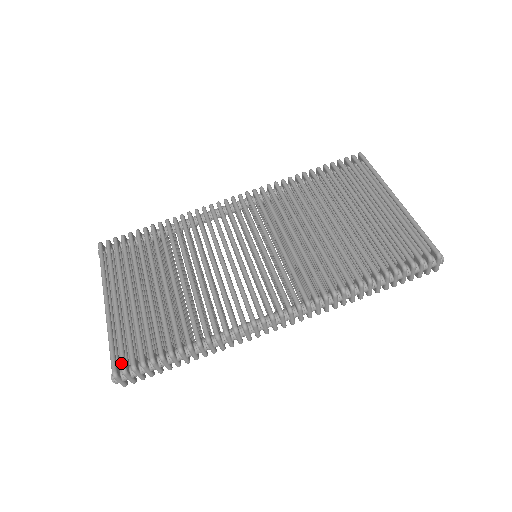
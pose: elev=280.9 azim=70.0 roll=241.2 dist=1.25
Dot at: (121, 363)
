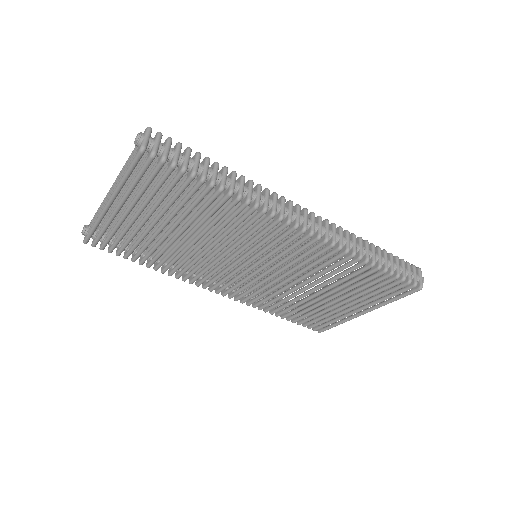
Dot at: (94, 244)
